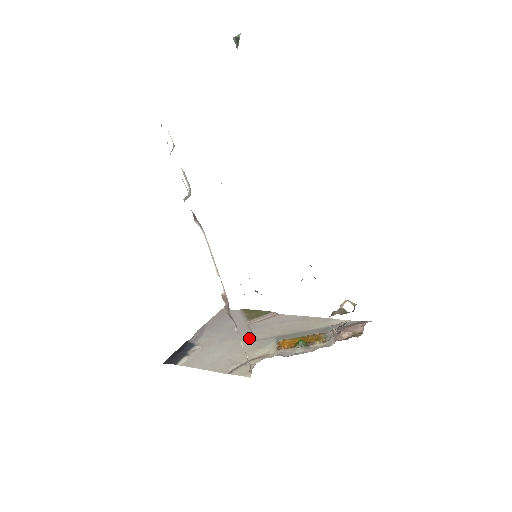
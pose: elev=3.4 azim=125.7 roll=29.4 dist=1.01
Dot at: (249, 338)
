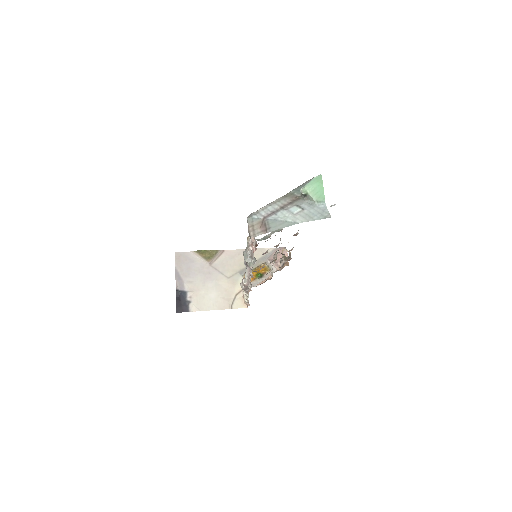
Dot at: (222, 277)
